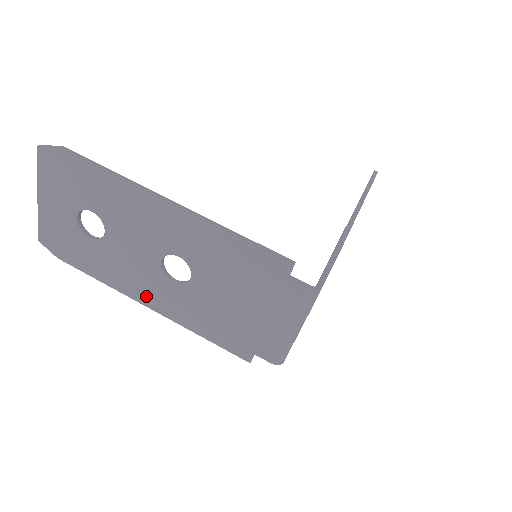
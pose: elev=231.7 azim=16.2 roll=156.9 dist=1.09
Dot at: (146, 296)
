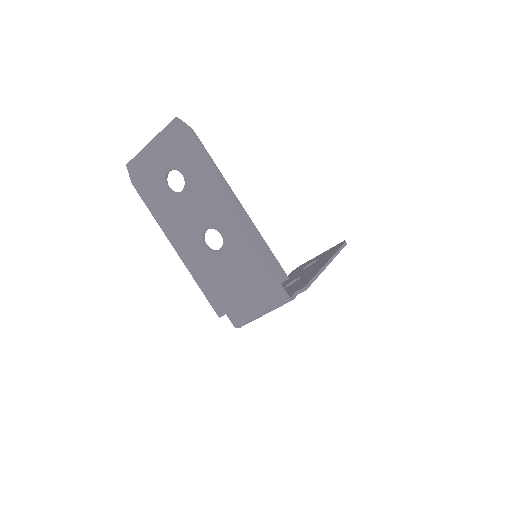
Dot at: (179, 242)
